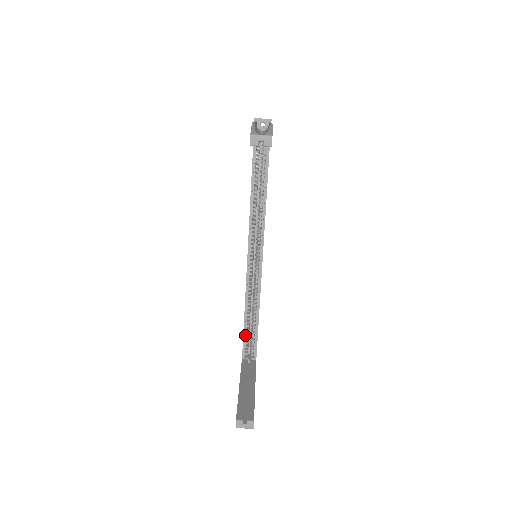
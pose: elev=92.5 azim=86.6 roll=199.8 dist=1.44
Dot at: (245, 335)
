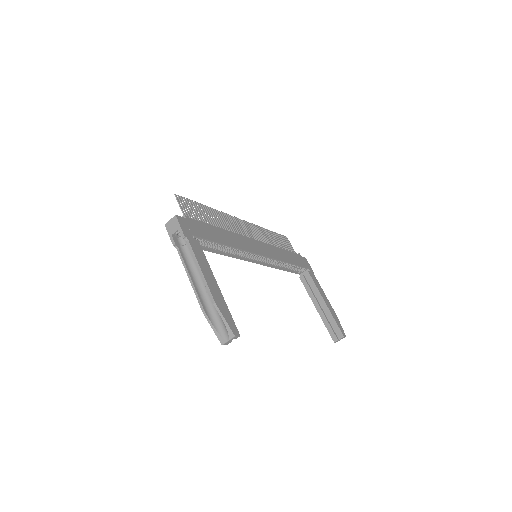
Dot at: (289, 270)
